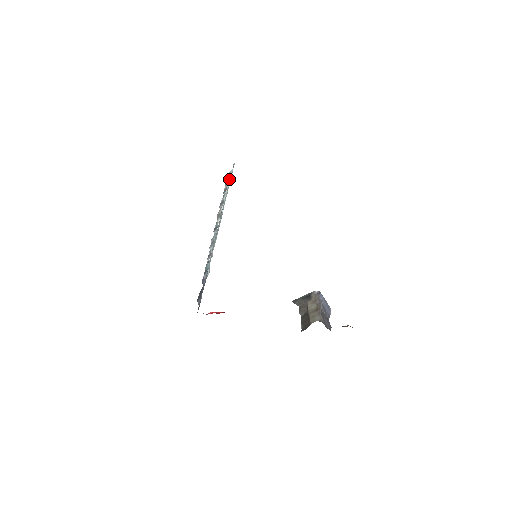
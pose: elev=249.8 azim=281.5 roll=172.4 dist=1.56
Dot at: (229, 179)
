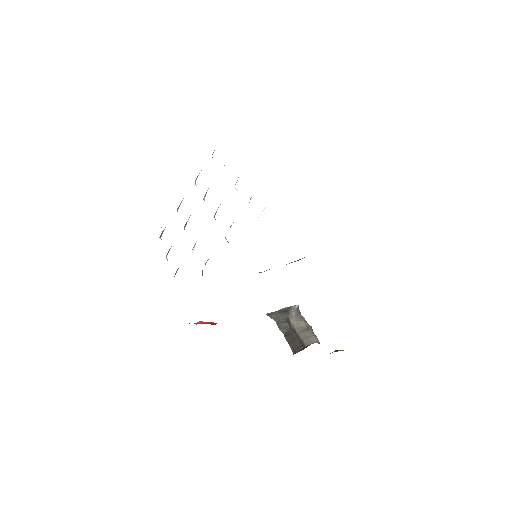
Dot at: occluded
